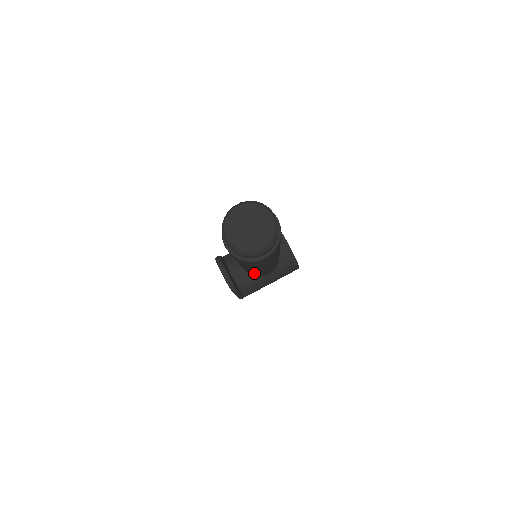
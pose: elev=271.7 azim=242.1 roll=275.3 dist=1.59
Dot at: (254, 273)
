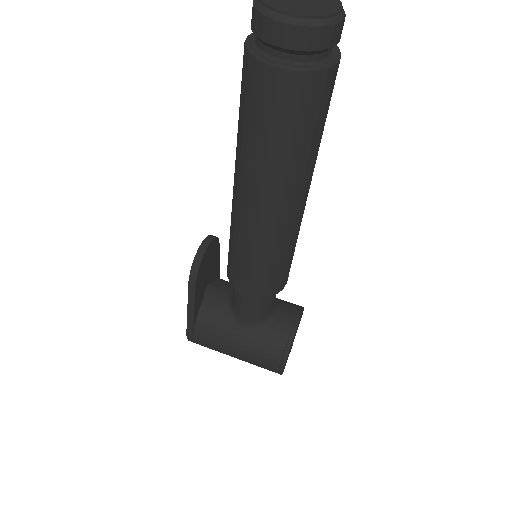
Dot at: (236, 244)
